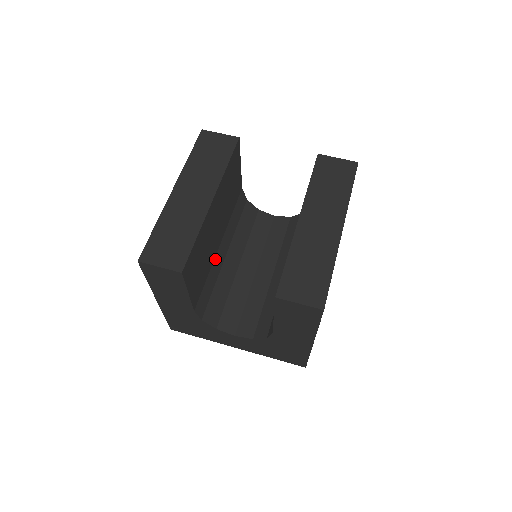
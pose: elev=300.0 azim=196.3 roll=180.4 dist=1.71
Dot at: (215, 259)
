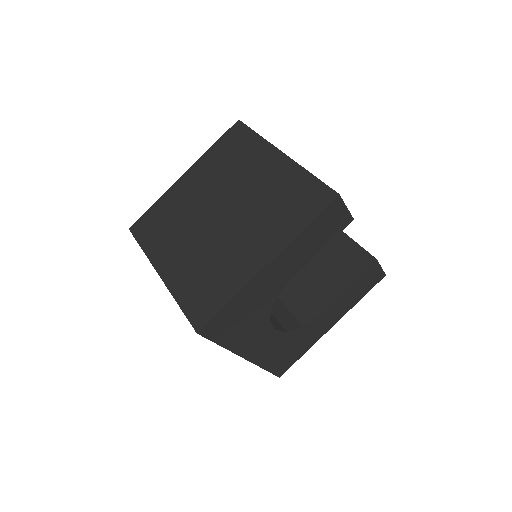
Dot at: occluded
